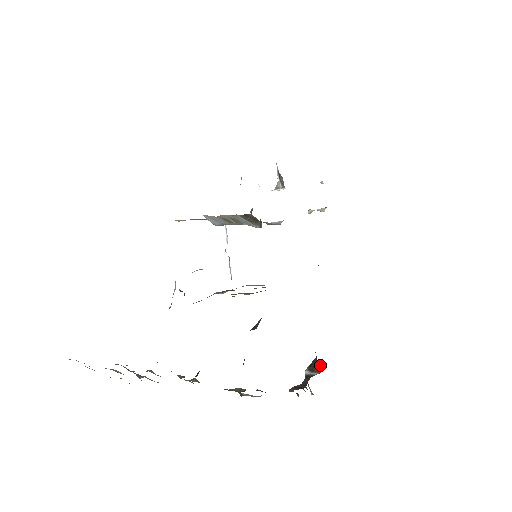
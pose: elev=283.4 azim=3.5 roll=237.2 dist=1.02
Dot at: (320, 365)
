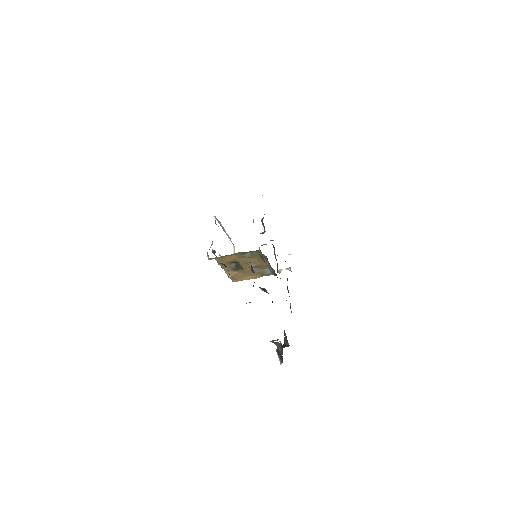
Dot at: (288, 344)
